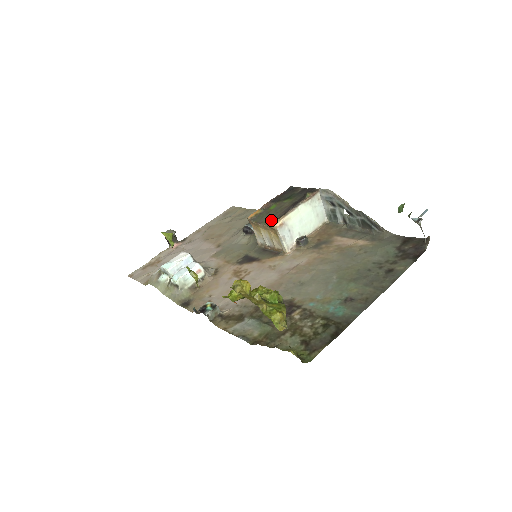
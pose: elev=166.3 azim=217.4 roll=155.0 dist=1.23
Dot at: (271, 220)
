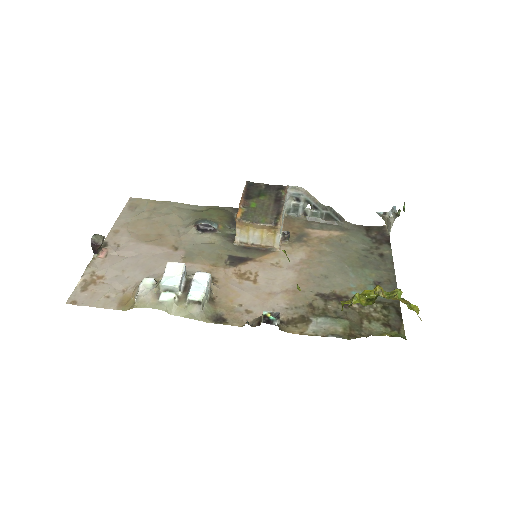
Dot at: (268, 219)
